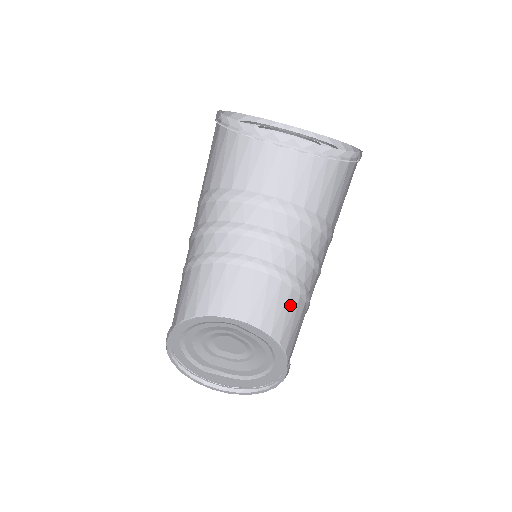
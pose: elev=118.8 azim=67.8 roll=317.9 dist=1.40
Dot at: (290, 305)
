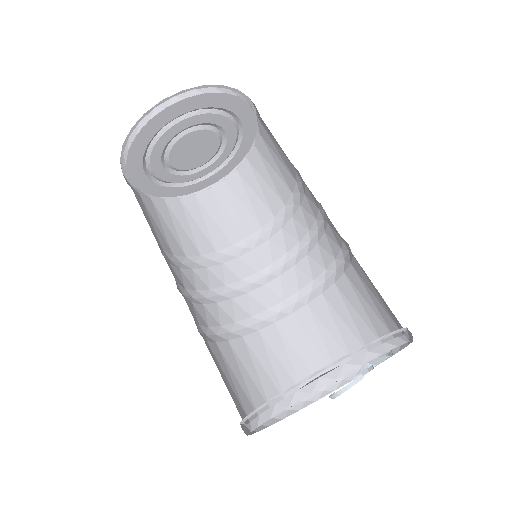
Dot at: (307, 328)
